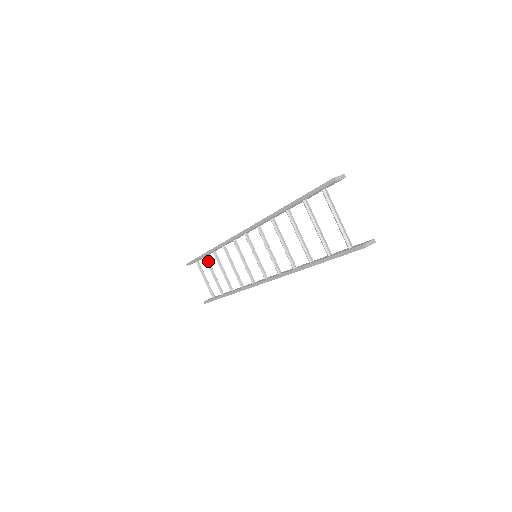
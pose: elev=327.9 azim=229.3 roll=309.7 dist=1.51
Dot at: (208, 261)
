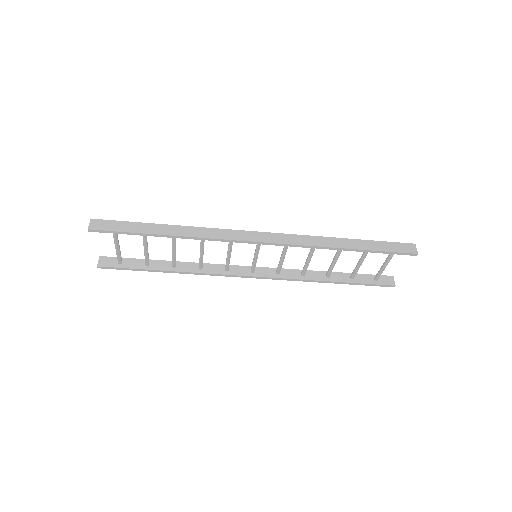
Dot at: occluded
